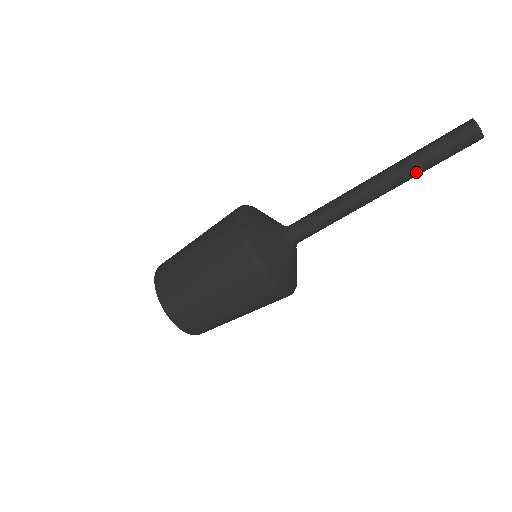
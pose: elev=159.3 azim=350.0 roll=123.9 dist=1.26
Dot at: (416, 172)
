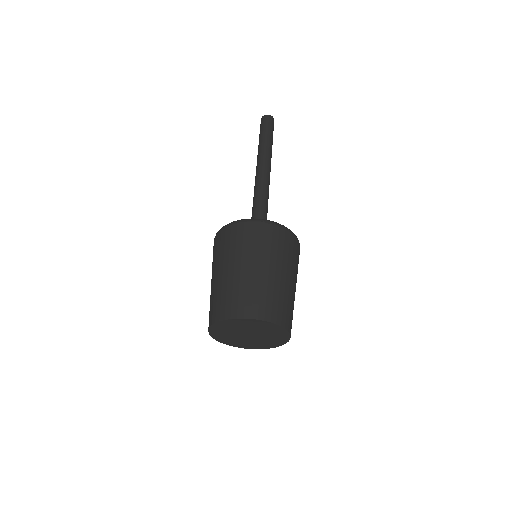
Dot at: (271, 148)
